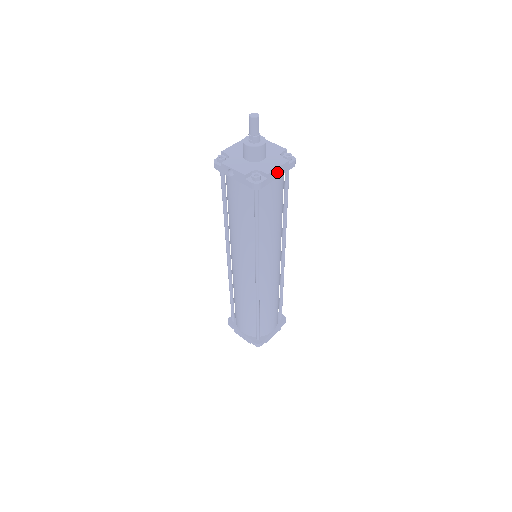
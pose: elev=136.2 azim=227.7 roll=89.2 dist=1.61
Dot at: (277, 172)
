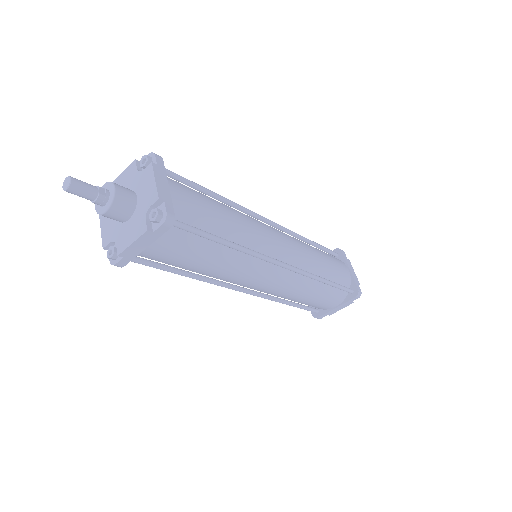
Dot at: (137, 246)
